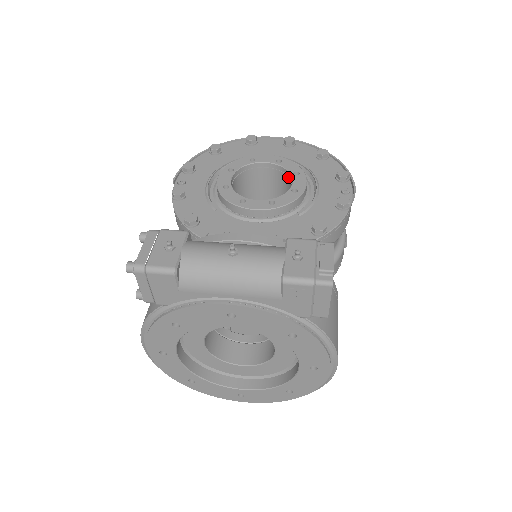
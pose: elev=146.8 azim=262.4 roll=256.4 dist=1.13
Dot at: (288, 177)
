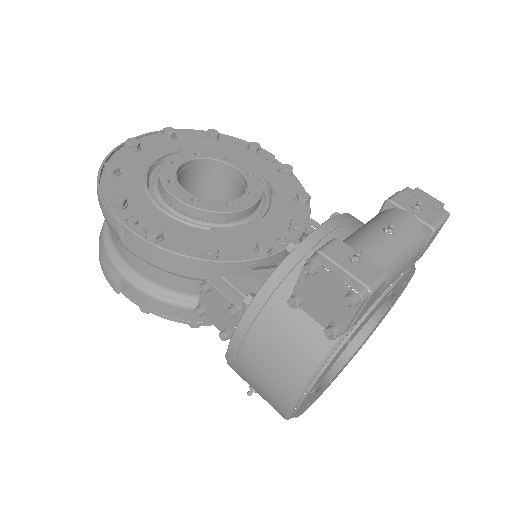
Dot at: (219, 167)
